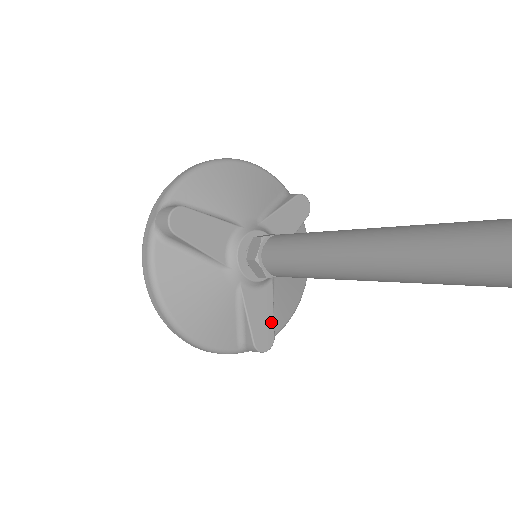
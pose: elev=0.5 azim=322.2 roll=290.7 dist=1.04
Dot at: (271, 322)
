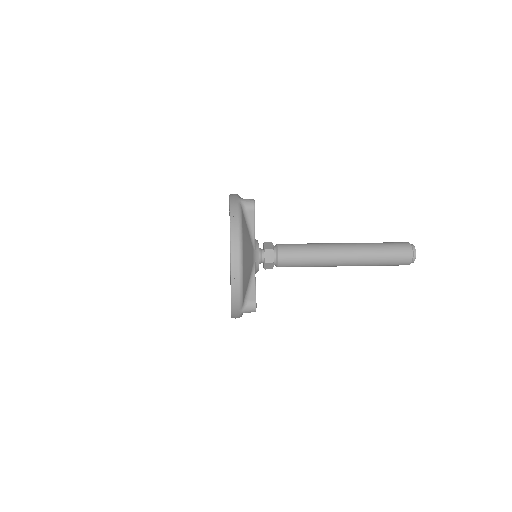
Dot at: occluded
